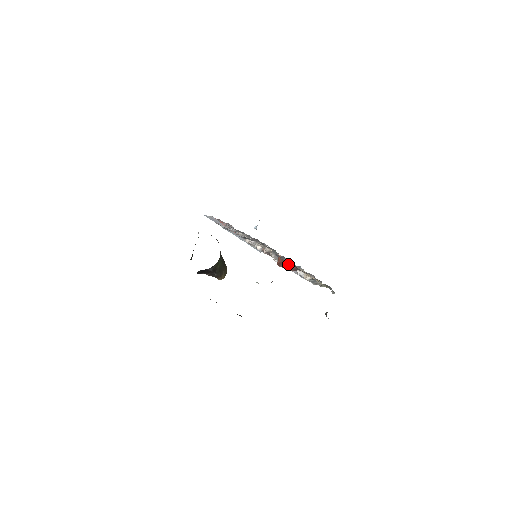
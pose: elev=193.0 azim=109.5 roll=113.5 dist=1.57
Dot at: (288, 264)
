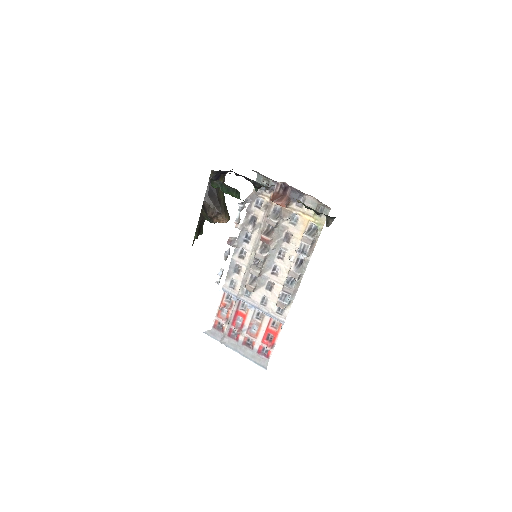
Dot at: (280, 196)
